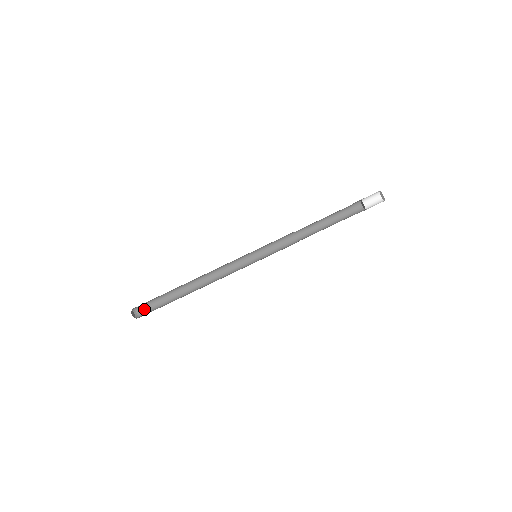
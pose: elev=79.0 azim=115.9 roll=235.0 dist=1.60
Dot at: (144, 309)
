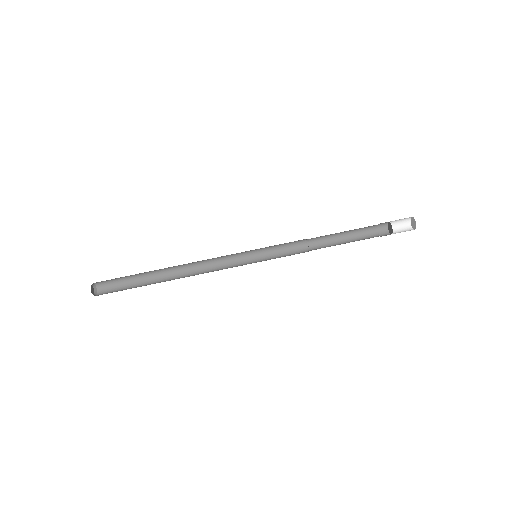
Dot at: (107, 291)
